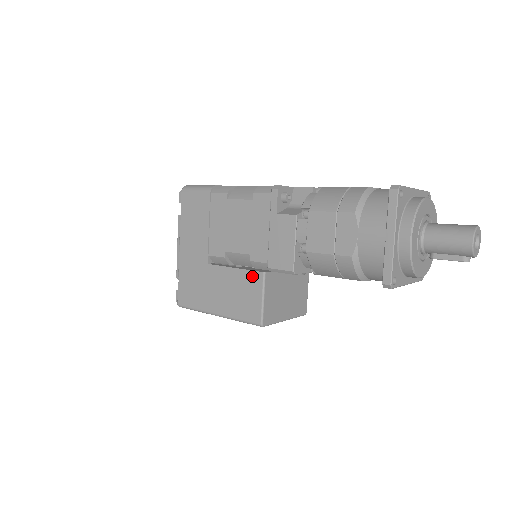
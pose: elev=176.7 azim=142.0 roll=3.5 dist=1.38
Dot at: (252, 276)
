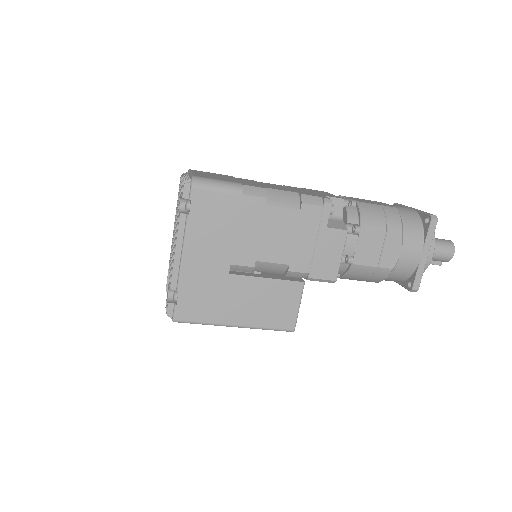
Dot at: (290, 286)
